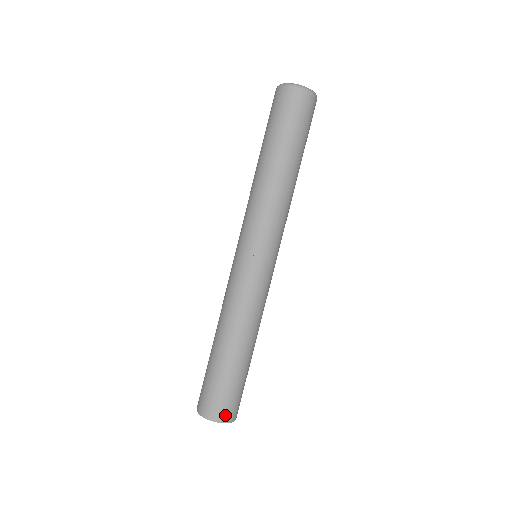
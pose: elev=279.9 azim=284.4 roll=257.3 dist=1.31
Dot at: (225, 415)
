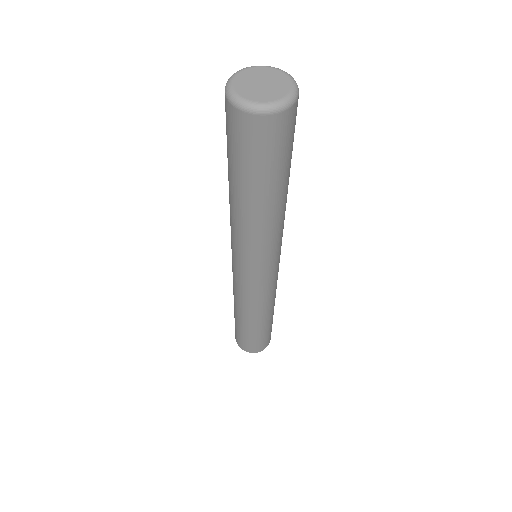
Dot at: (261, 348)
